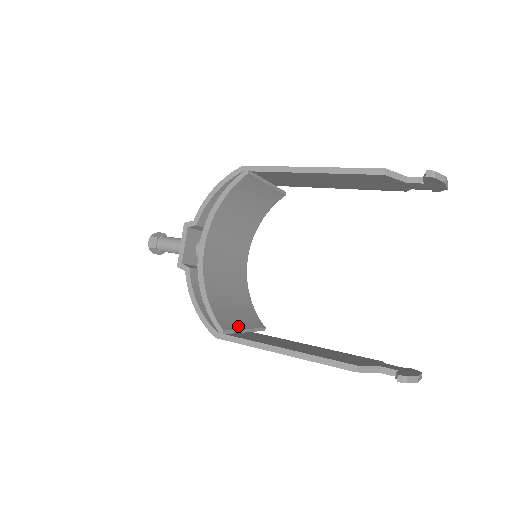
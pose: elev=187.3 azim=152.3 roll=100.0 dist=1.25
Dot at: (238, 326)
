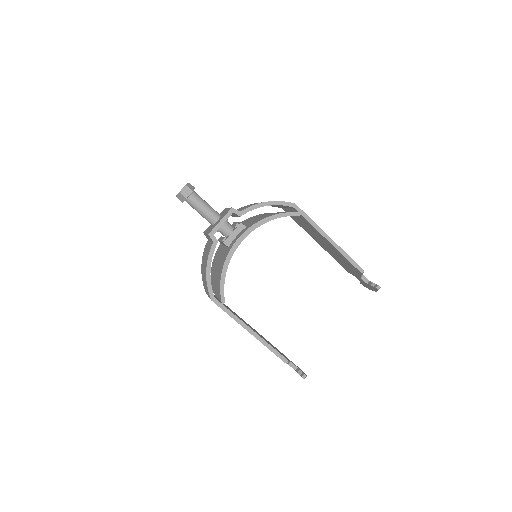
Dot at: occluded
